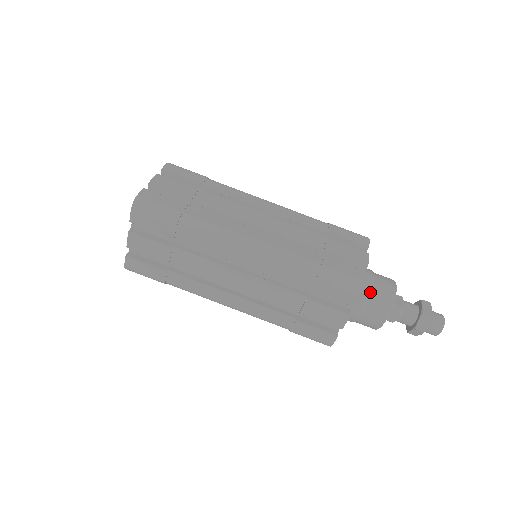
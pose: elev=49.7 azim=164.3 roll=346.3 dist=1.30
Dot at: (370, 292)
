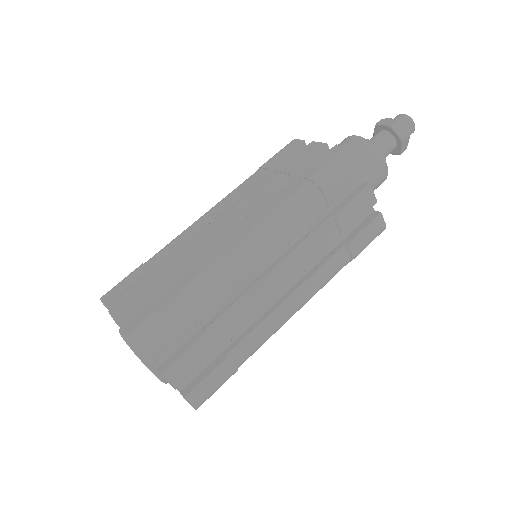
Dot at: occluded
